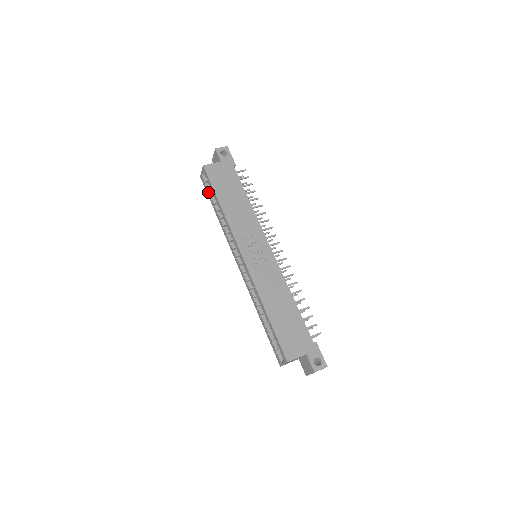
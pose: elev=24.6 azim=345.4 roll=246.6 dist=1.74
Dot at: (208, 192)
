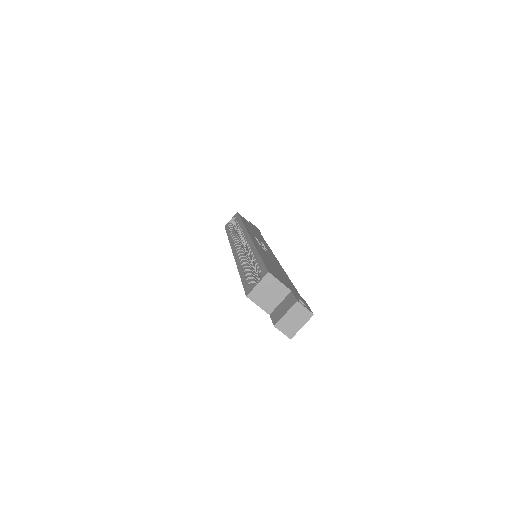
Dot at: (228, 228)
